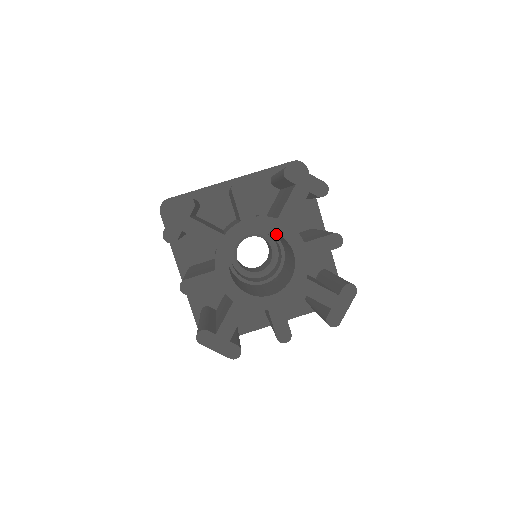
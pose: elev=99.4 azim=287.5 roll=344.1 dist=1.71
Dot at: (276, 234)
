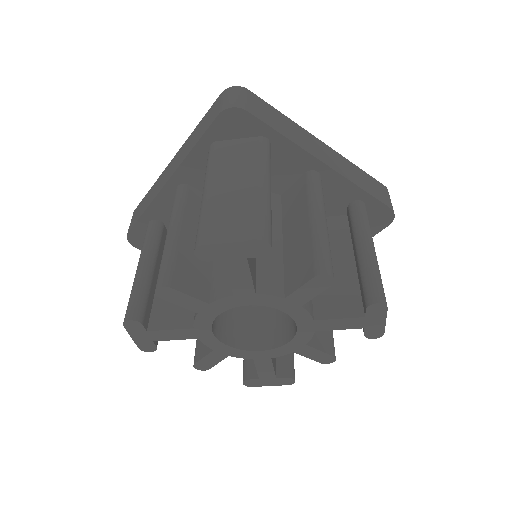
Dot at: occluded
